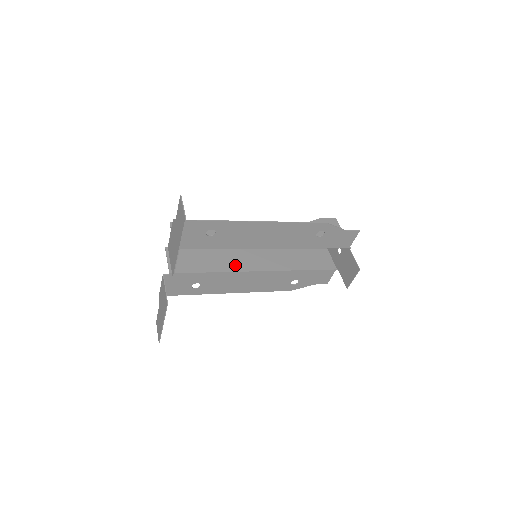
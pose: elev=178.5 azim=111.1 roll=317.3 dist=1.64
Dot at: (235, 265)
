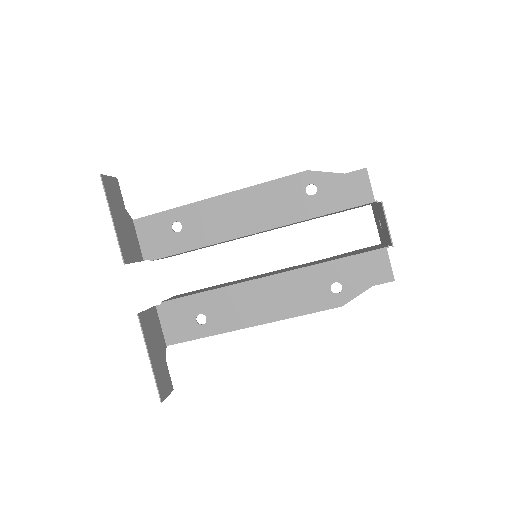
Dot at: (241, 281)
